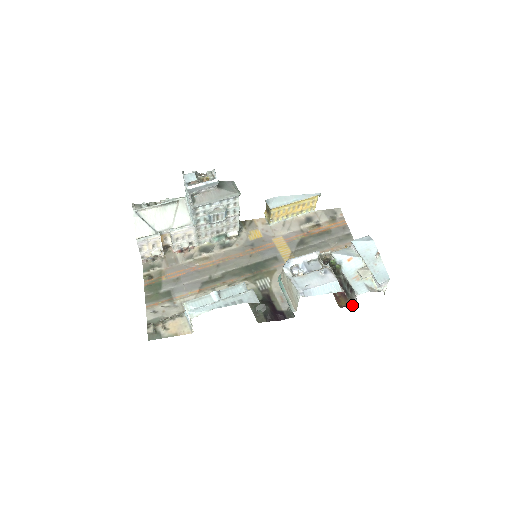
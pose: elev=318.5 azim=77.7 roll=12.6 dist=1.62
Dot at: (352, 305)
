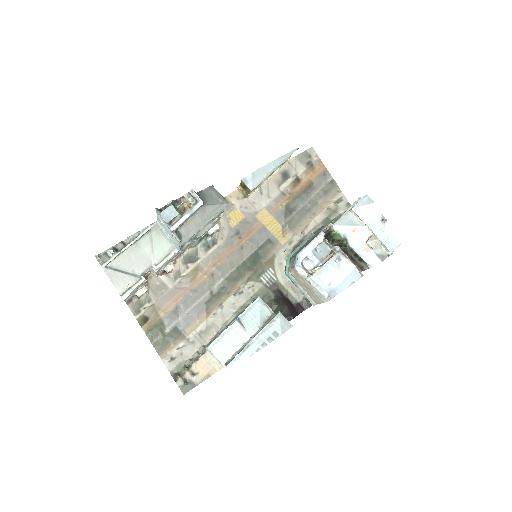
Dot at: (361, 270)
